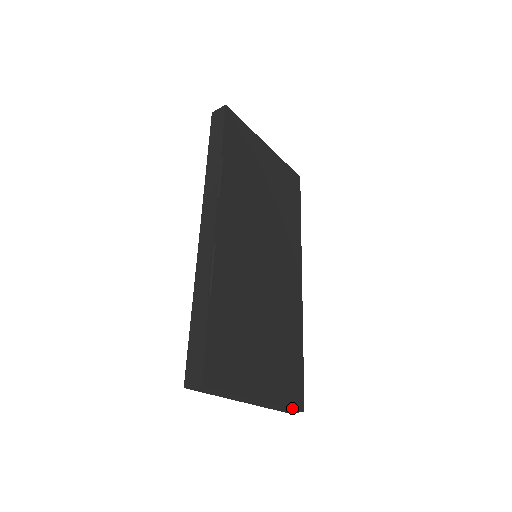
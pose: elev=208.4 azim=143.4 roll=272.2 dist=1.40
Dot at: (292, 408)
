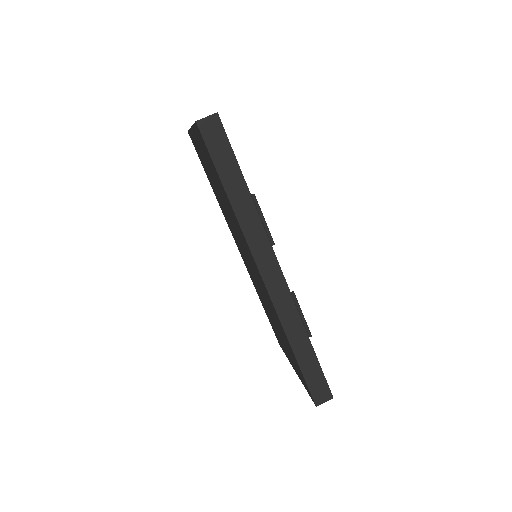
Dot at: occluded
